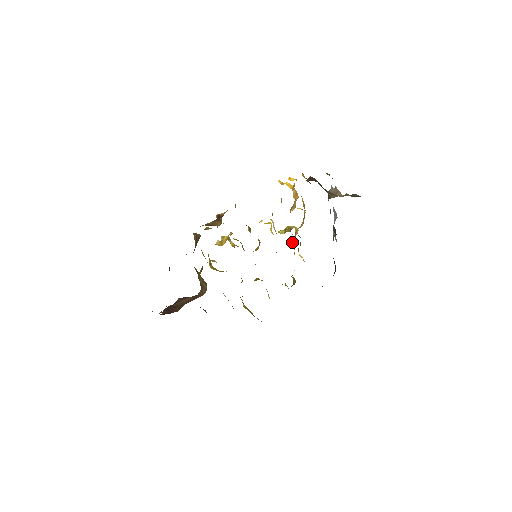
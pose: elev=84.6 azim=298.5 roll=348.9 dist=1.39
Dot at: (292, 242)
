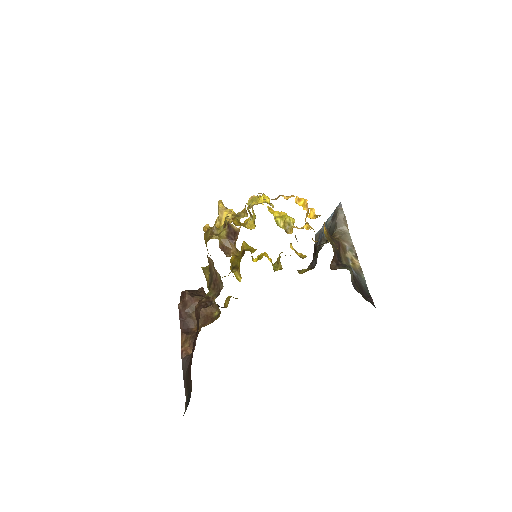
Dot at: occluded
